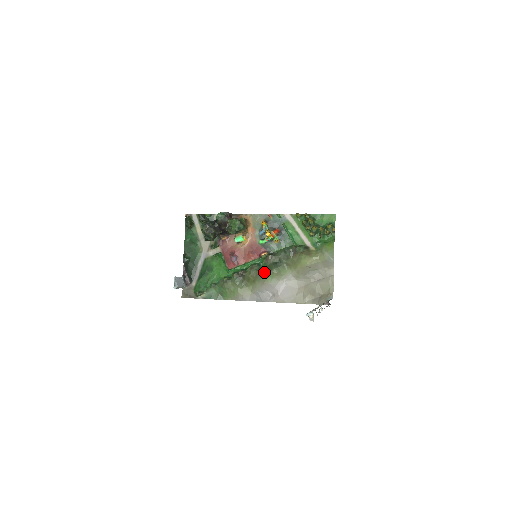
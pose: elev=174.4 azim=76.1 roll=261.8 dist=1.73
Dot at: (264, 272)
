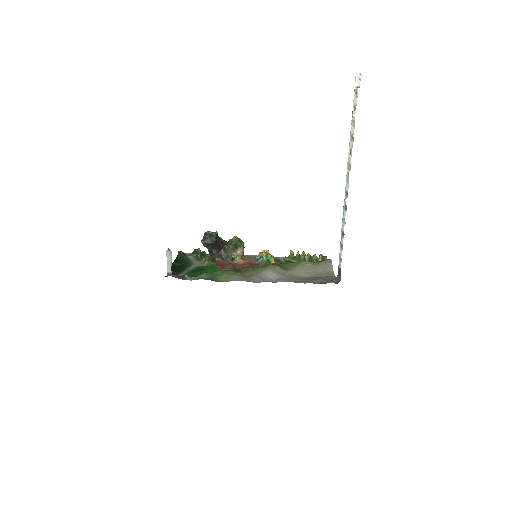
Dot at: (264, 266)
